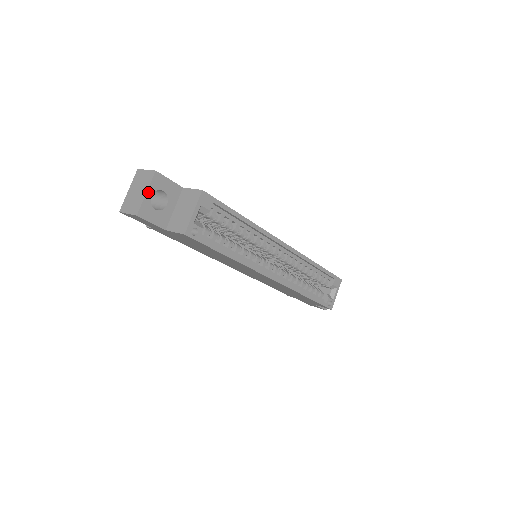
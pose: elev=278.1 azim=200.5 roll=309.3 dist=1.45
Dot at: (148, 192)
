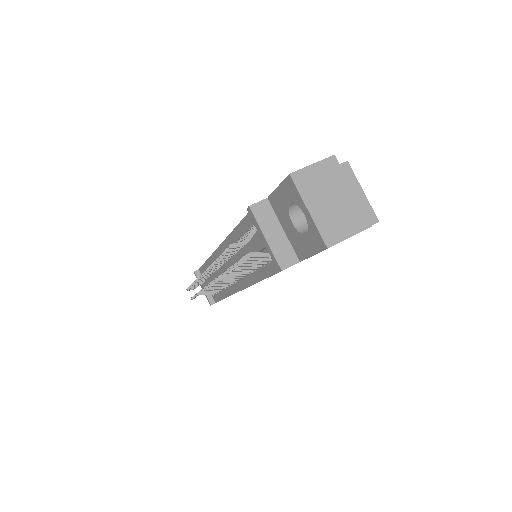
Dot at: (350, 189)
